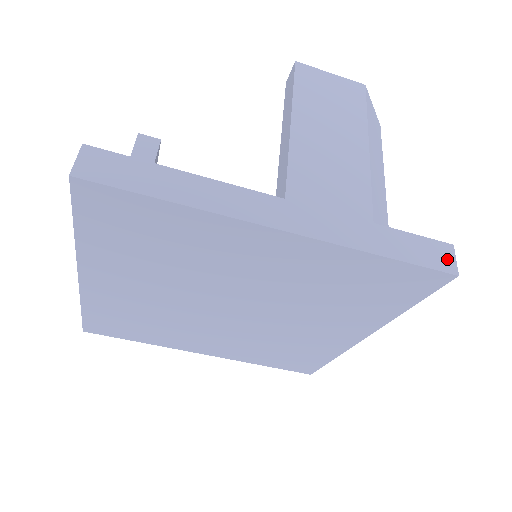
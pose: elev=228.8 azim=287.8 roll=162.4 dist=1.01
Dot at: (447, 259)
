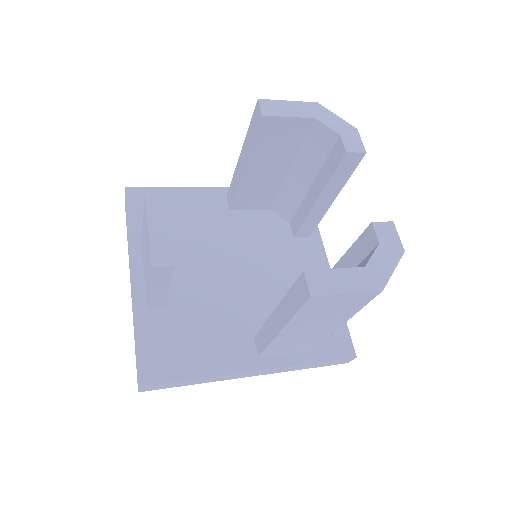
Dot at: (346, 361)
